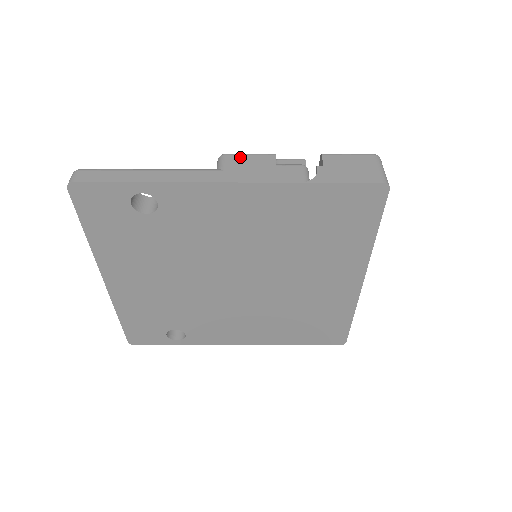
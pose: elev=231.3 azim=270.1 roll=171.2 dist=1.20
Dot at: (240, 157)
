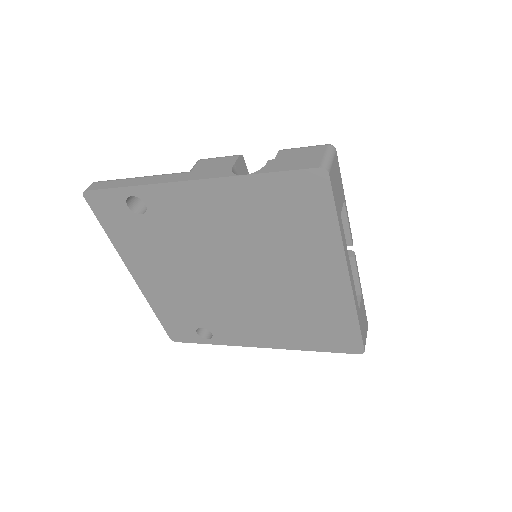
Dot at: (210, 160)
